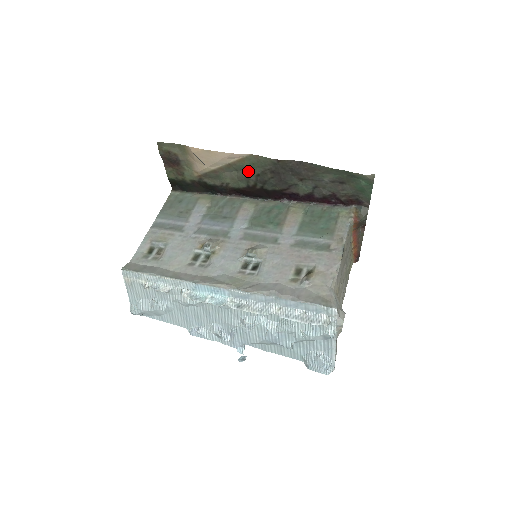
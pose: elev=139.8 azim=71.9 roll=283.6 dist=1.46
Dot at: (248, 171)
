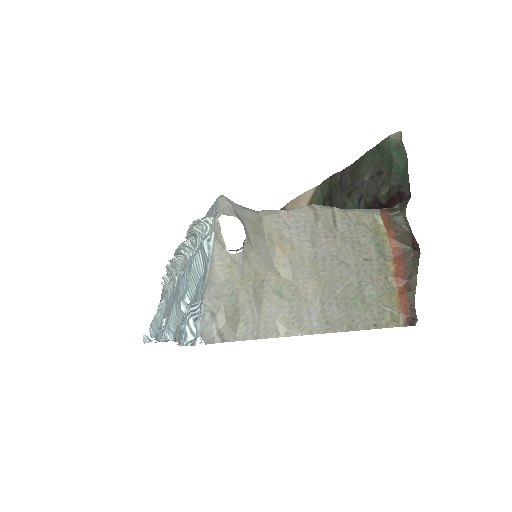
Dot at: occluded
